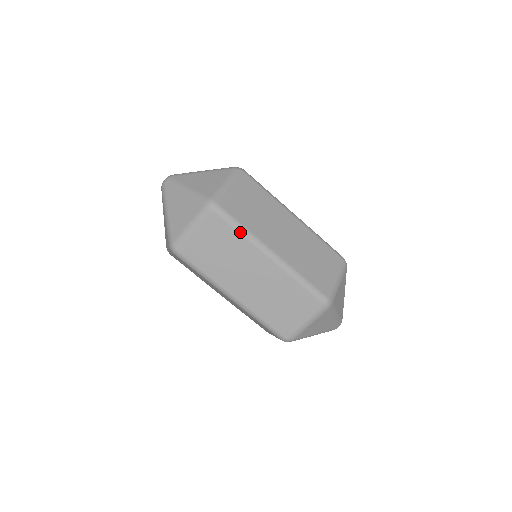
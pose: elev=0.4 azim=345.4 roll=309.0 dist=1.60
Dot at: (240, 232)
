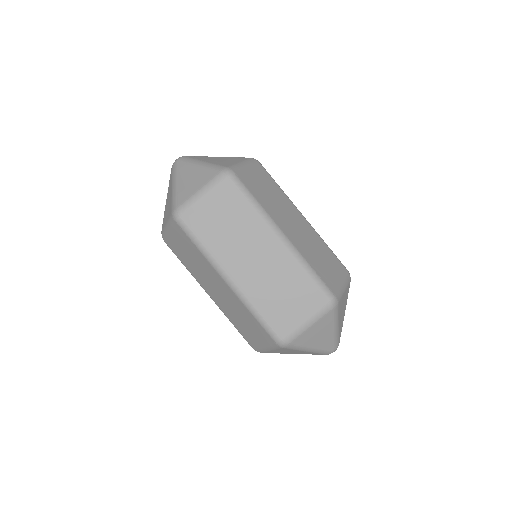
Dot at: (199, 249)
